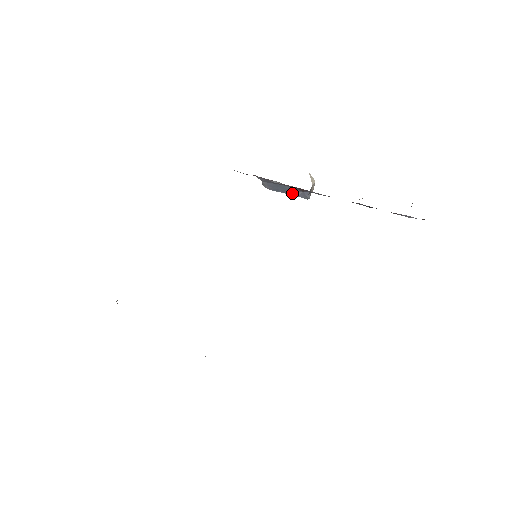
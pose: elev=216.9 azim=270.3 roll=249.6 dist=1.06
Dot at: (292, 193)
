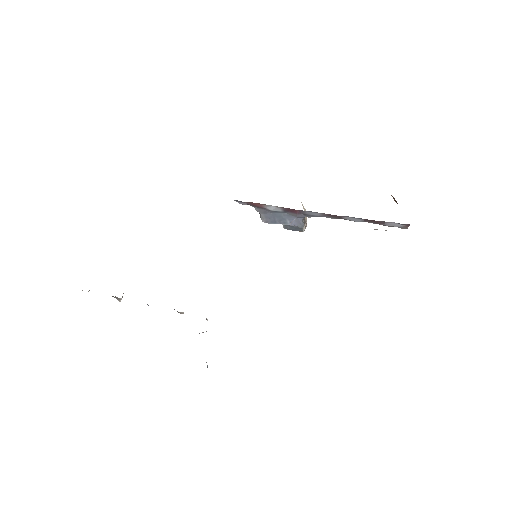
Dot at: (288, 222)
